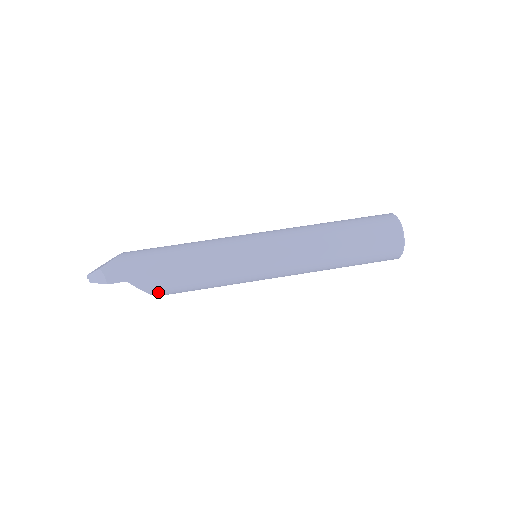
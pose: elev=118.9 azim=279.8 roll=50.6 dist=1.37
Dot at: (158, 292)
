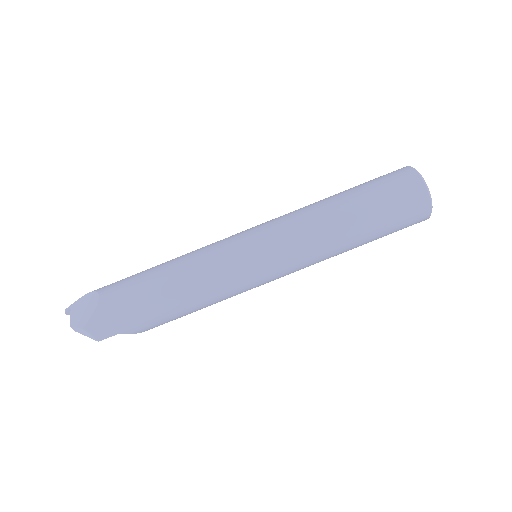
Dot at: (156, 326)
